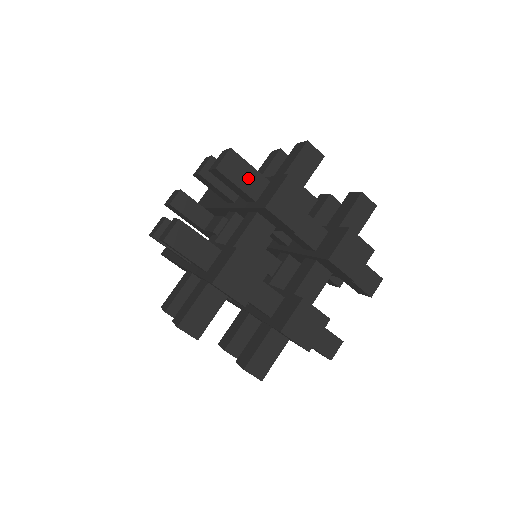
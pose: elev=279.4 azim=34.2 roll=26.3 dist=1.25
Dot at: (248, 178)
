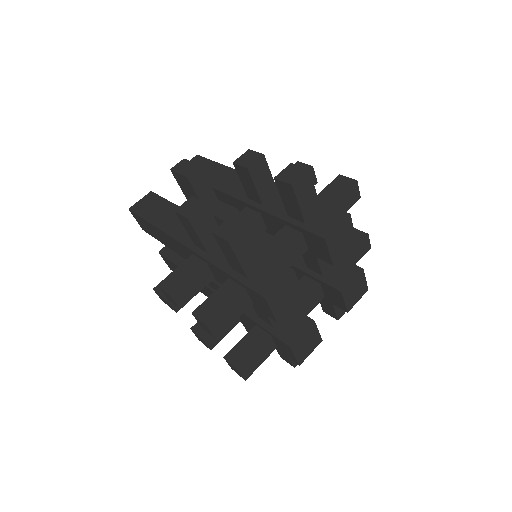
Dot at: (234, 310)
